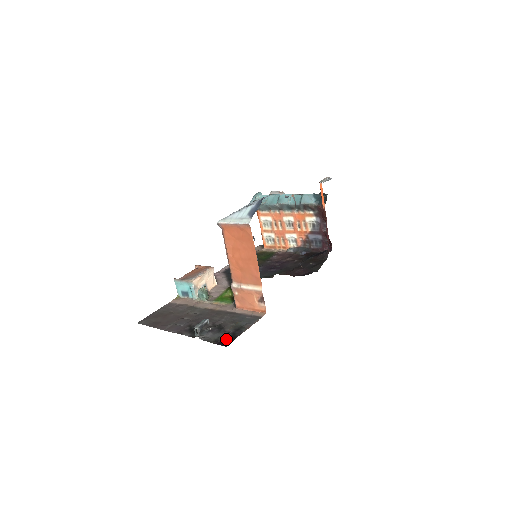
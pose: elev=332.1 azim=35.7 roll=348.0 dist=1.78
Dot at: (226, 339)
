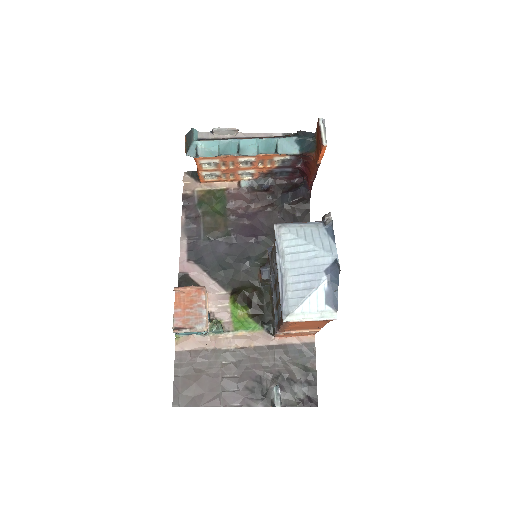
Dot at: (307, 394)
